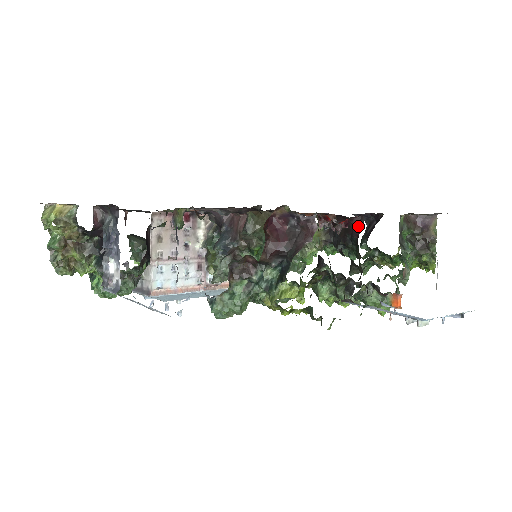
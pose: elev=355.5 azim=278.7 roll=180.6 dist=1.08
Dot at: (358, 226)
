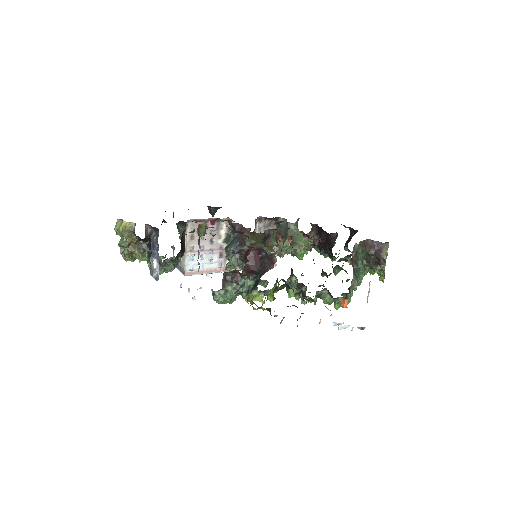
Dot at: (333, 240)
